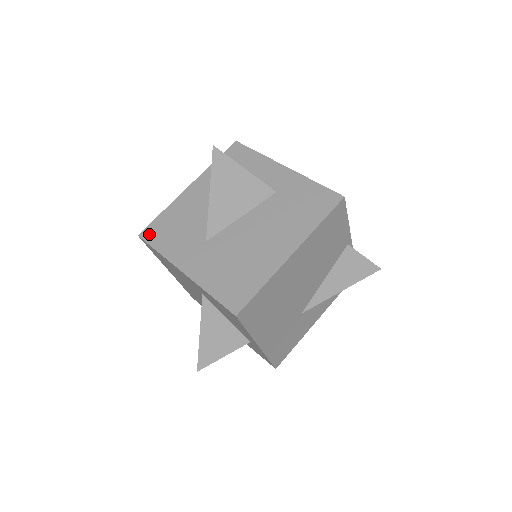
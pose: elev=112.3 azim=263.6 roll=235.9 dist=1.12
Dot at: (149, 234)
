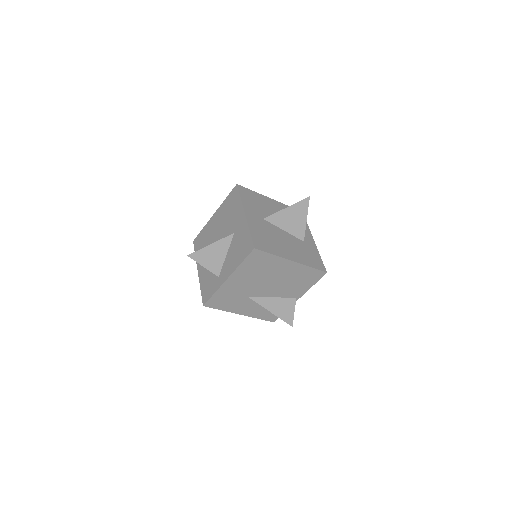
Dot at: (242, 189)
